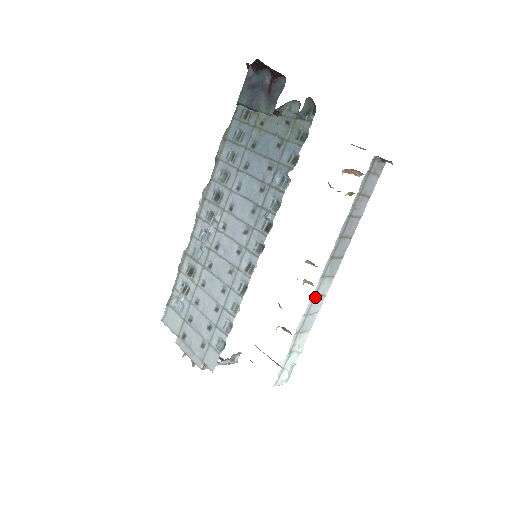
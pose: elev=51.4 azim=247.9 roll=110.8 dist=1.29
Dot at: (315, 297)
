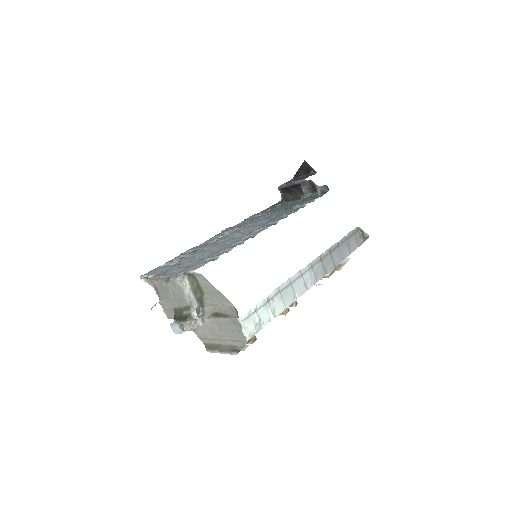
Dot at: (301, 278)
